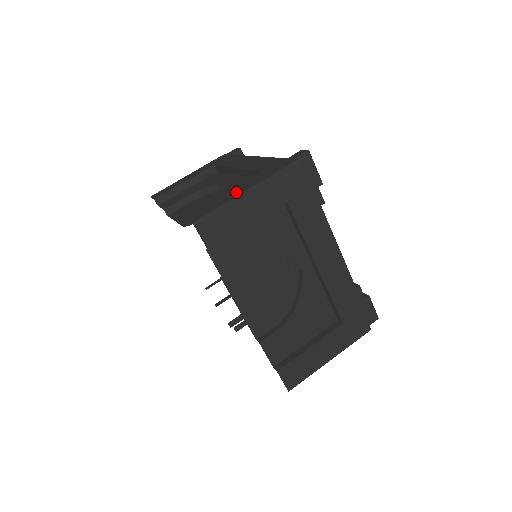
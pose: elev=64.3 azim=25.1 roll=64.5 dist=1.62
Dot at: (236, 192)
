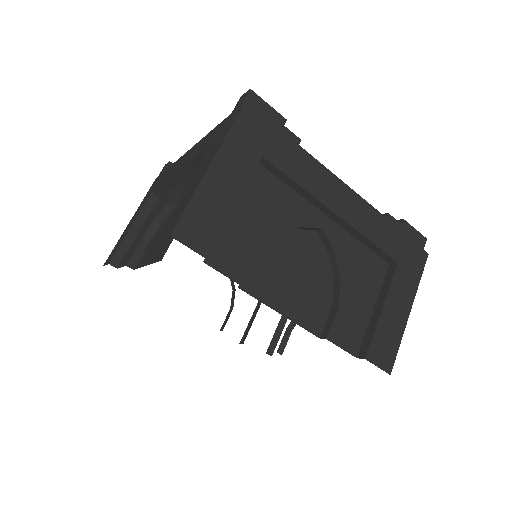
Dot at: (198, 176)
